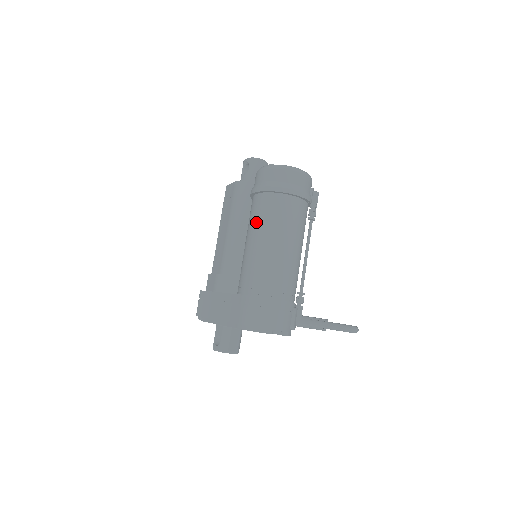
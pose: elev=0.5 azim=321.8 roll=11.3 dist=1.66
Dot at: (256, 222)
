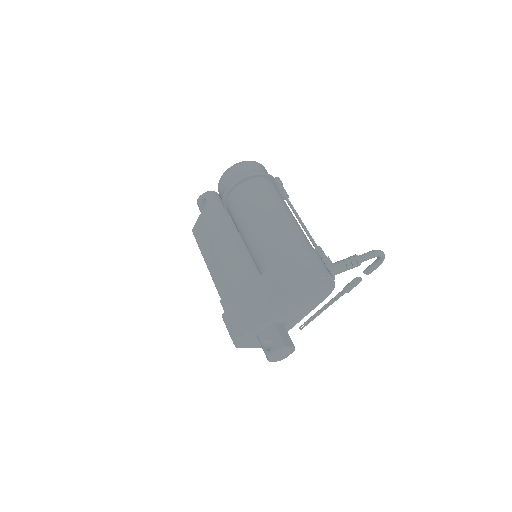
Dot at: (244, 209)
